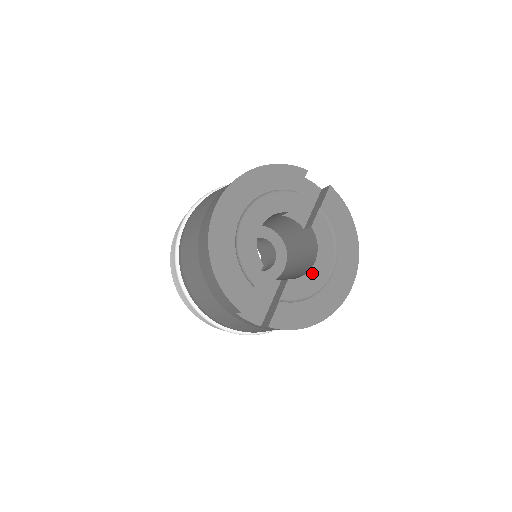
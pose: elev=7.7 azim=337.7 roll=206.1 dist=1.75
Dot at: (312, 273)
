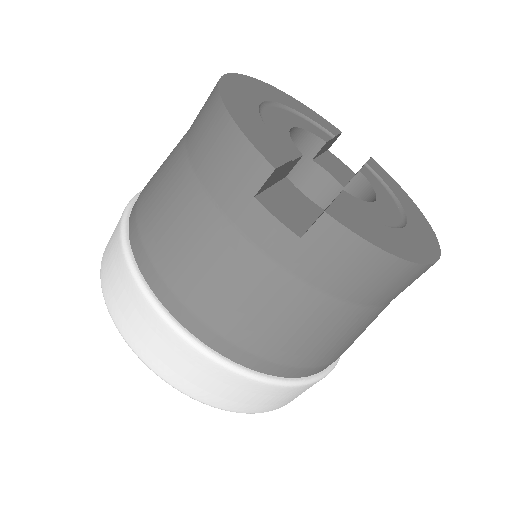
Dot at: (376, 207)
